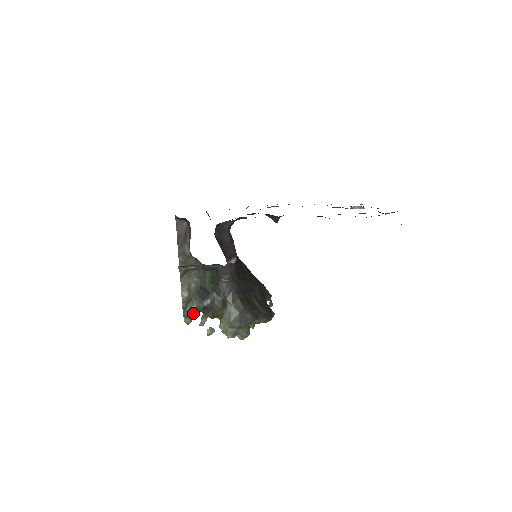
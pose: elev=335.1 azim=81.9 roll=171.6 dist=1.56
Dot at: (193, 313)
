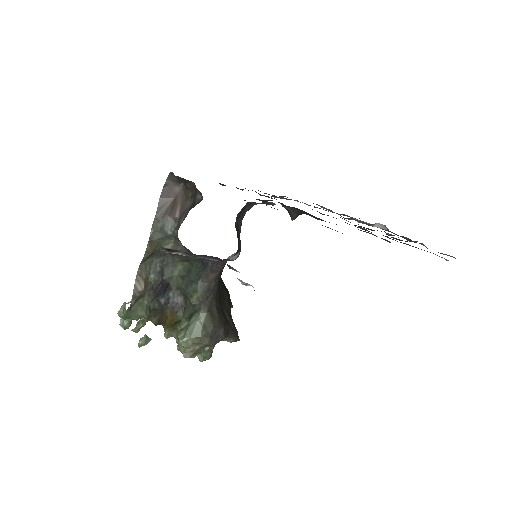
Dot at: (139, 315)
